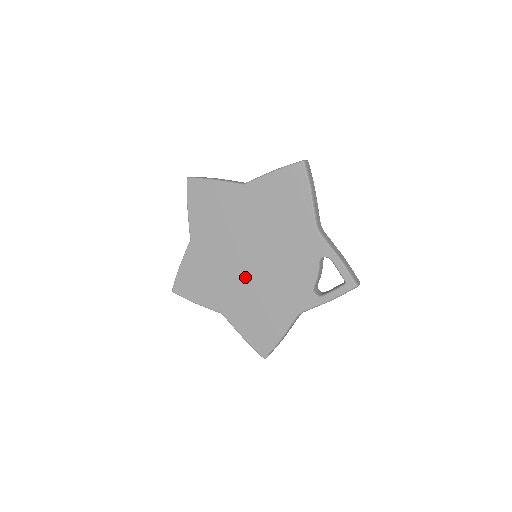
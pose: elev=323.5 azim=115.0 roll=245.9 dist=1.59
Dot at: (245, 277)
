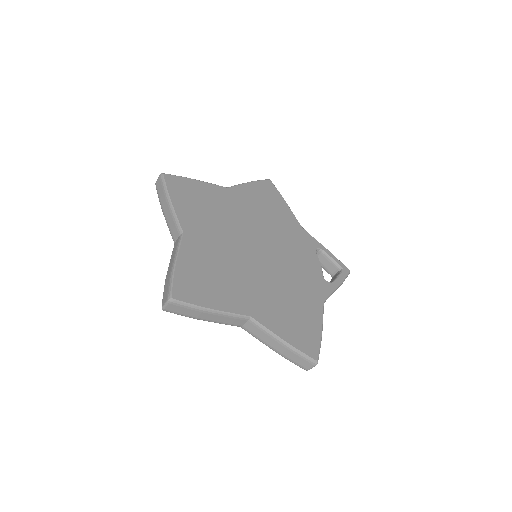
Dot at: (261, 270)
